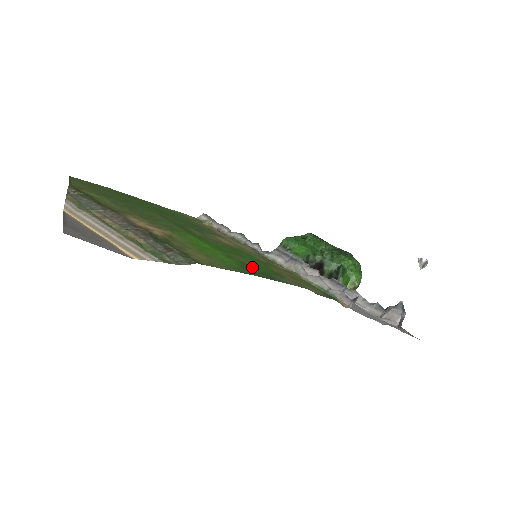
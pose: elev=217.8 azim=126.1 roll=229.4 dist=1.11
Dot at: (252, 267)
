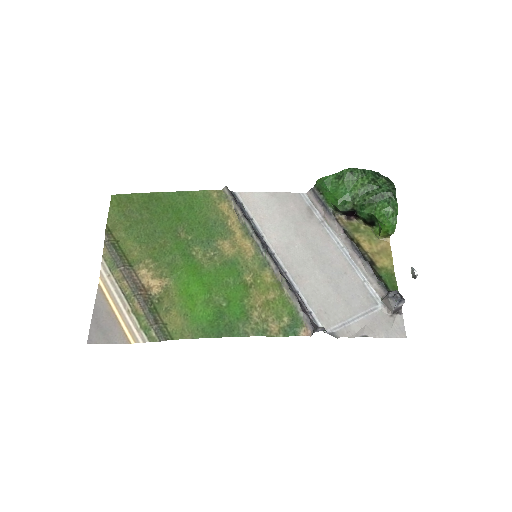
Dot at: (222, 315)
